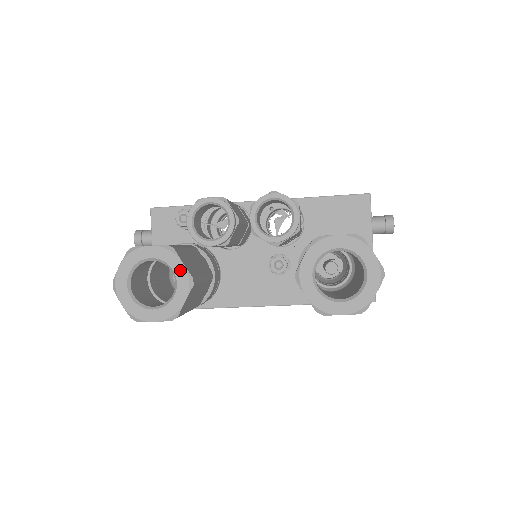
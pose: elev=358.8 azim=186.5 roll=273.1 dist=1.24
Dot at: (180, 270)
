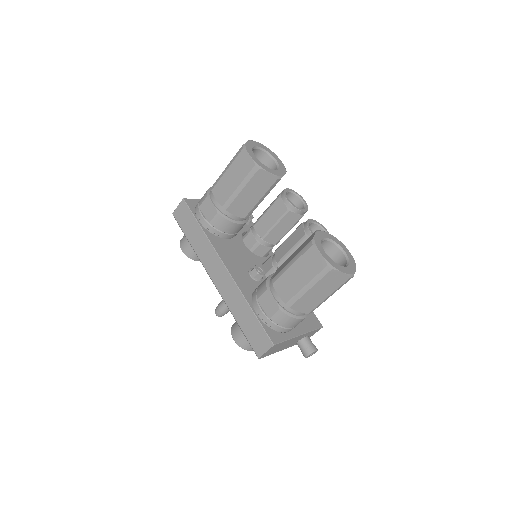
Dot at: (281, 172)
